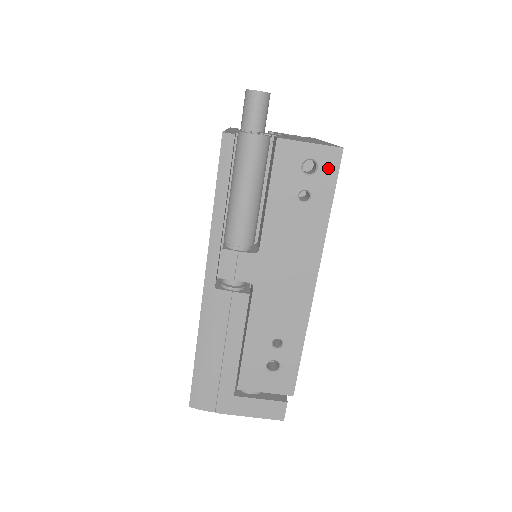
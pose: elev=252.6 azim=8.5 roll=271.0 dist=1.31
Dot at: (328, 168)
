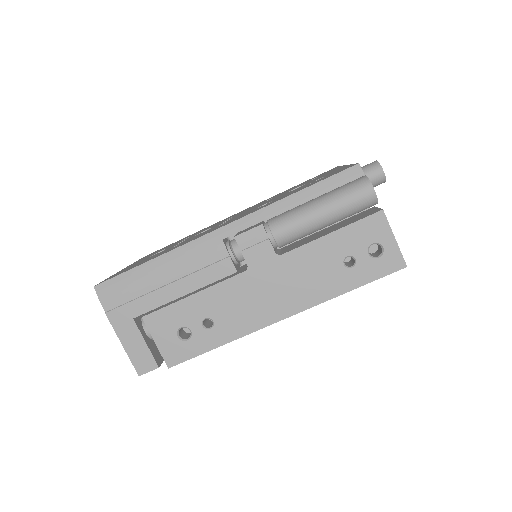
Dot at: (384, 265)
